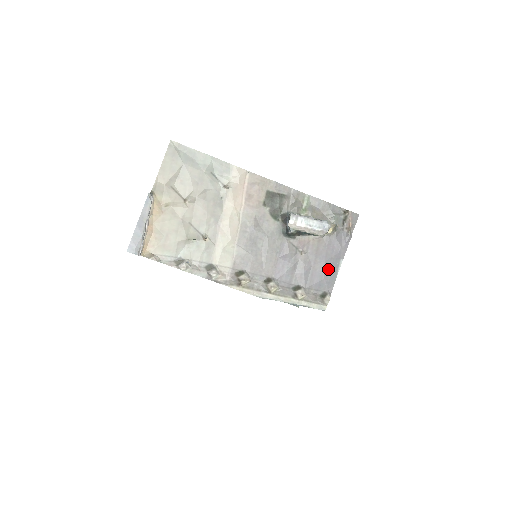
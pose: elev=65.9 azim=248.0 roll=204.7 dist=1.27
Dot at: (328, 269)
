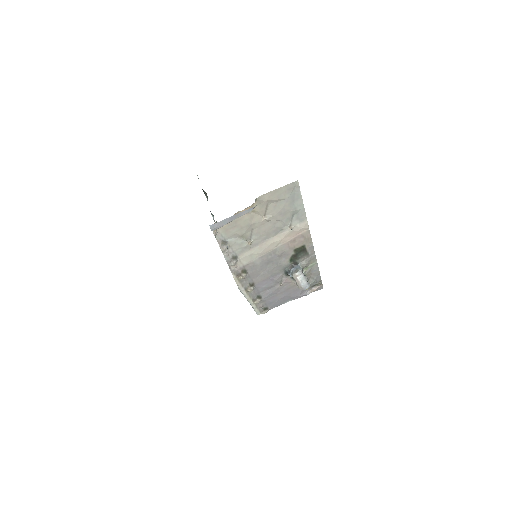
Dot at: (282, 300)
